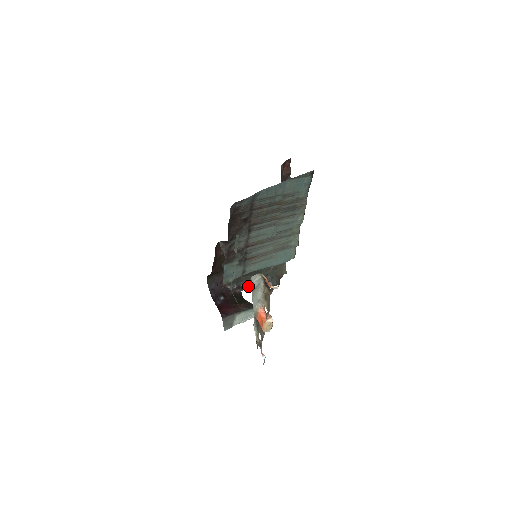
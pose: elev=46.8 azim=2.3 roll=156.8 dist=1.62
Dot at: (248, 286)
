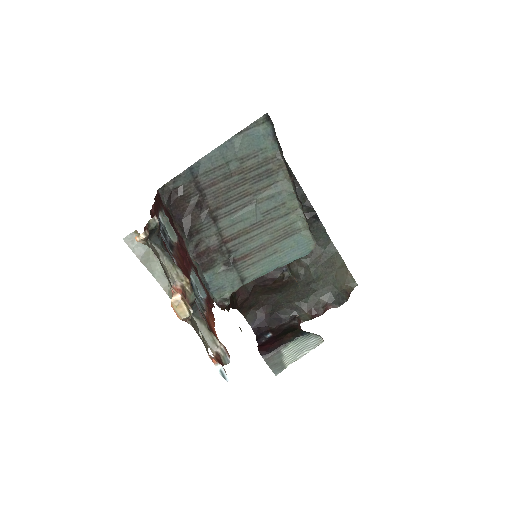
Dot at: (306, 314)
